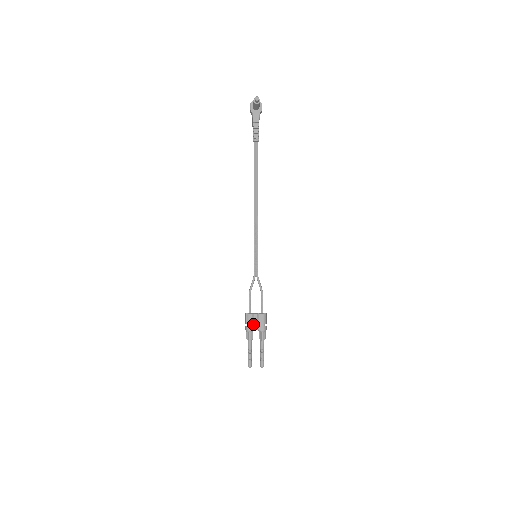
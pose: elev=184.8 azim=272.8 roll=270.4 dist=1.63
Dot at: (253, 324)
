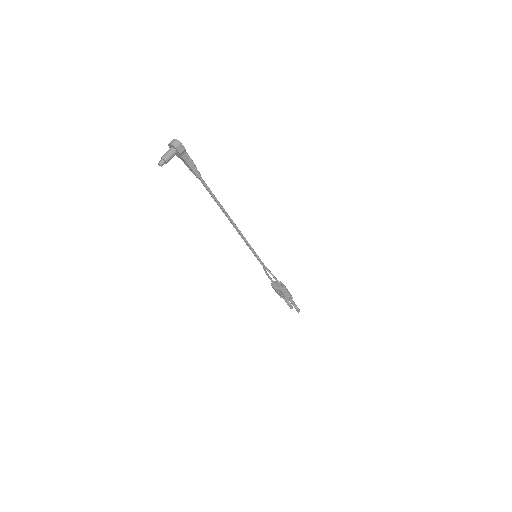
Dot at: (278, 292)
